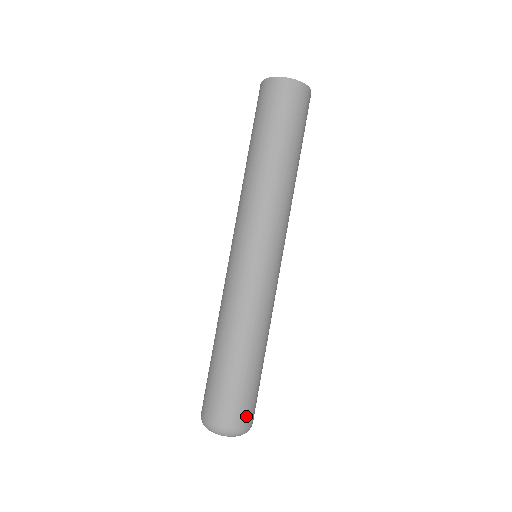
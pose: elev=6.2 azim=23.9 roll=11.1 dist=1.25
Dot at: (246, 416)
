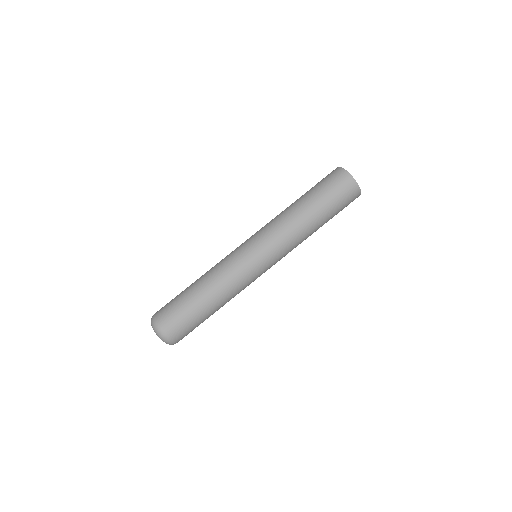
Dot at: (172, 329)
